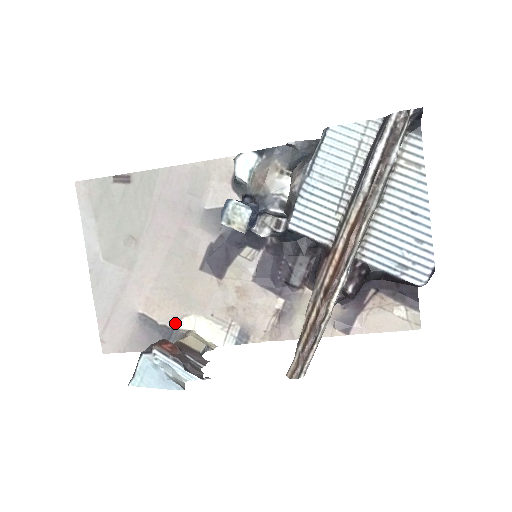
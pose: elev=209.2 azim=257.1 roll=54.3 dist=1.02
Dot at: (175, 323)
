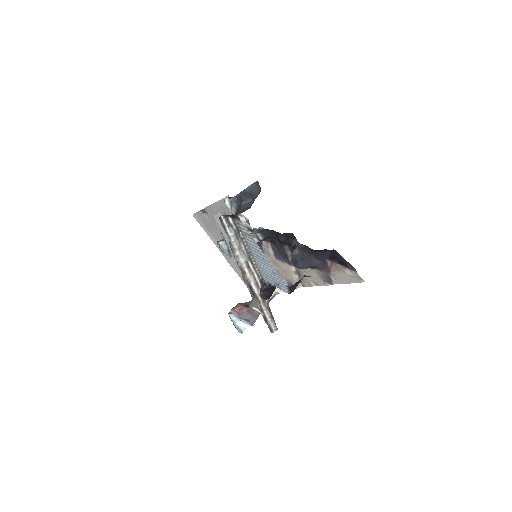
Dot at: occluded
